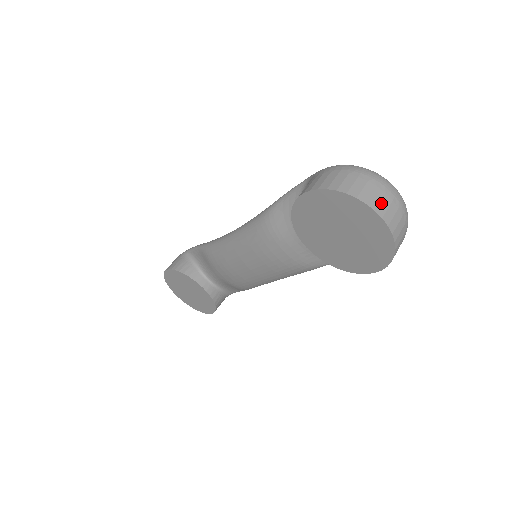
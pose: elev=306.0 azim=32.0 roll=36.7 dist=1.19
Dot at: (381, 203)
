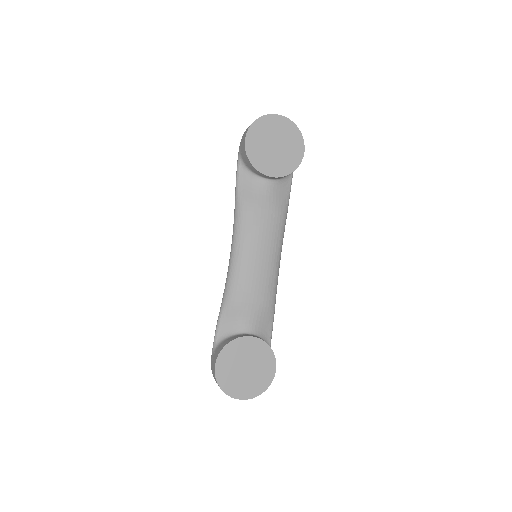
Dot at: occluded
